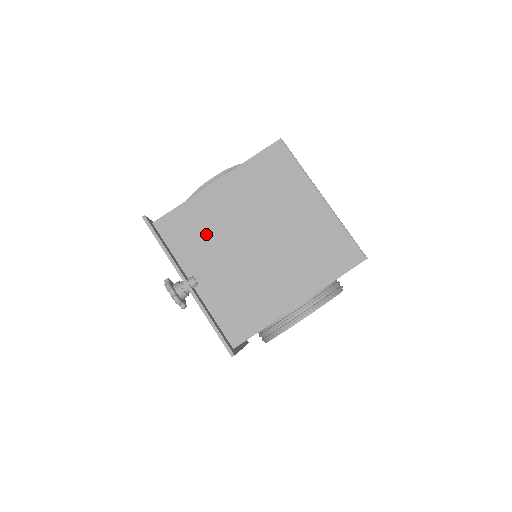
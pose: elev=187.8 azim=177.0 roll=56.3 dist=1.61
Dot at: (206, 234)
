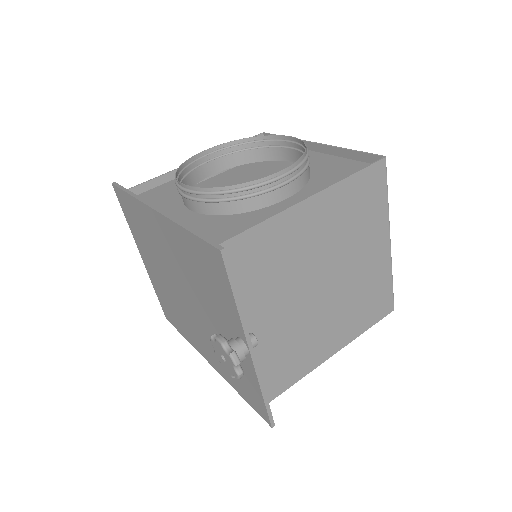
Dot at: (275, 272)
